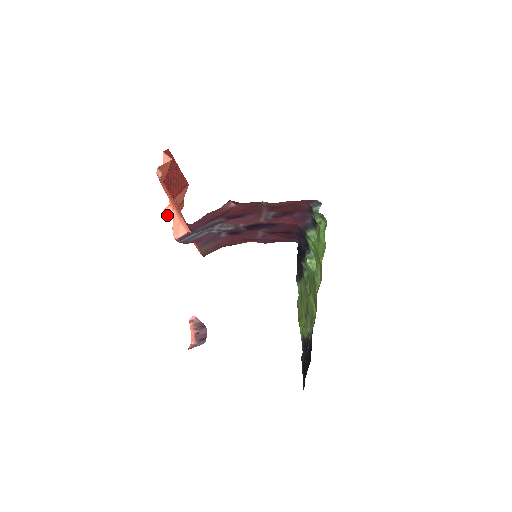
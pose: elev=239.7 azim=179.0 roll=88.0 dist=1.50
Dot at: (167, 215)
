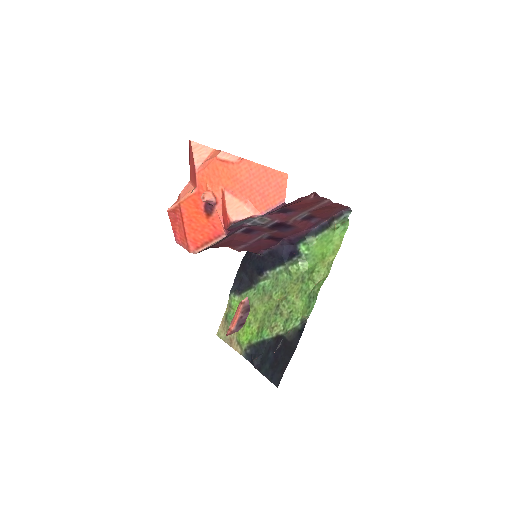
Dot at: (208, 199)
